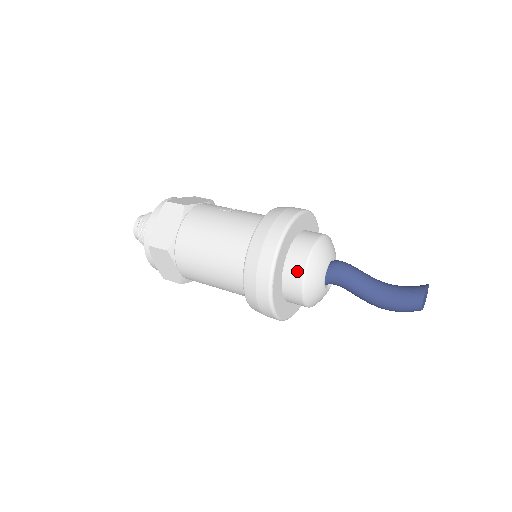
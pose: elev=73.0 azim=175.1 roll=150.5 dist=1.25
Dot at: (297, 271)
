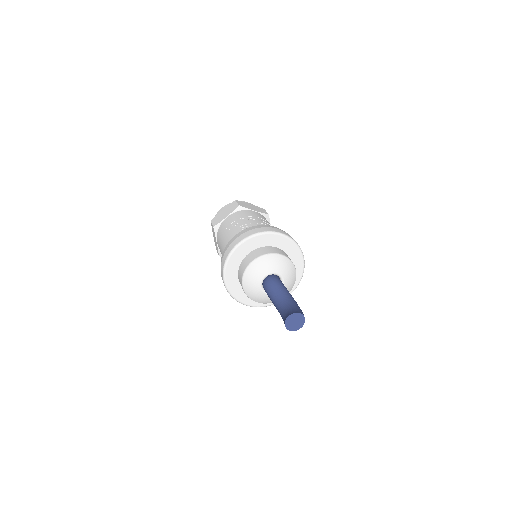
Dot at: occluded
